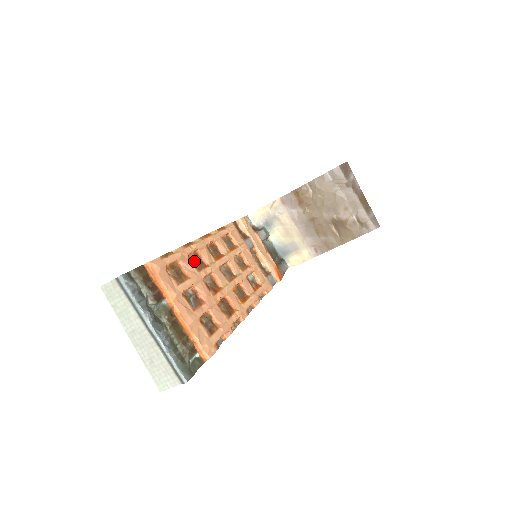
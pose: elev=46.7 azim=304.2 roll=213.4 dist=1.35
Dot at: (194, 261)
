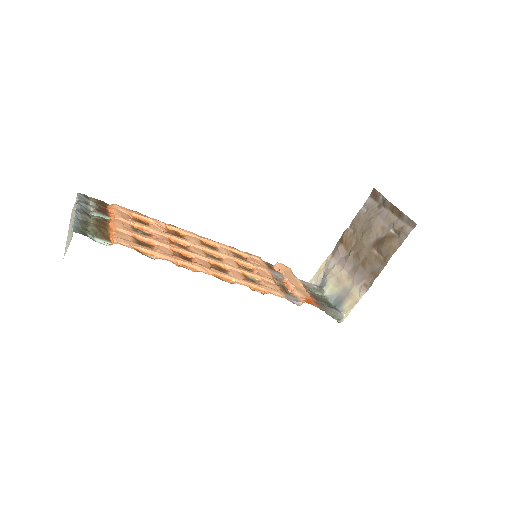
Dot at: (172, 233)
